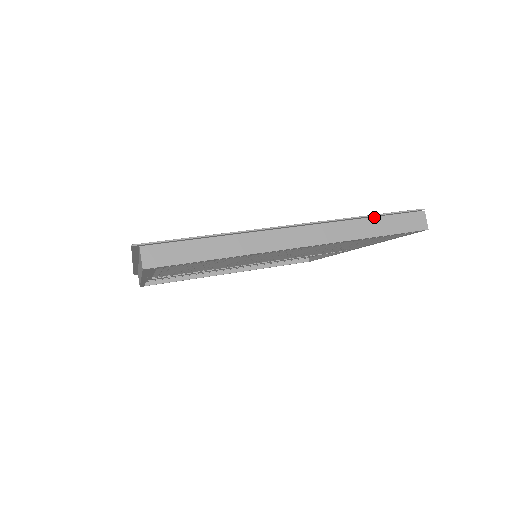
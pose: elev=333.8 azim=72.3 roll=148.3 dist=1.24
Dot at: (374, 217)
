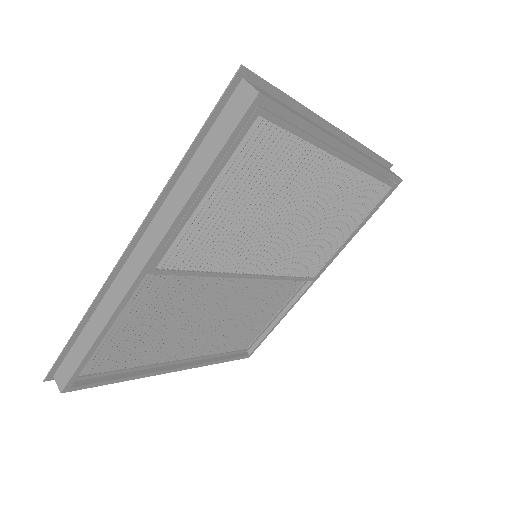
Dot at: (372, 158)
